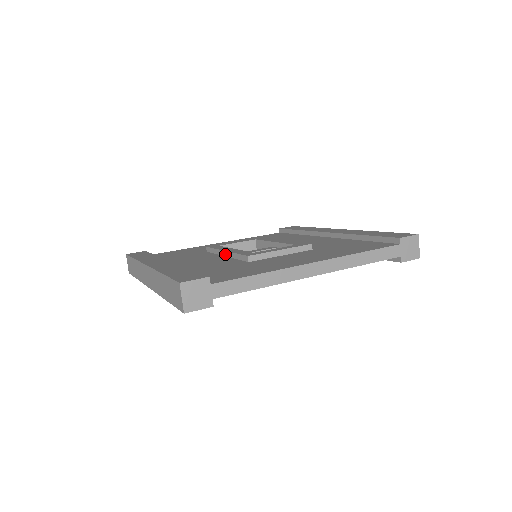
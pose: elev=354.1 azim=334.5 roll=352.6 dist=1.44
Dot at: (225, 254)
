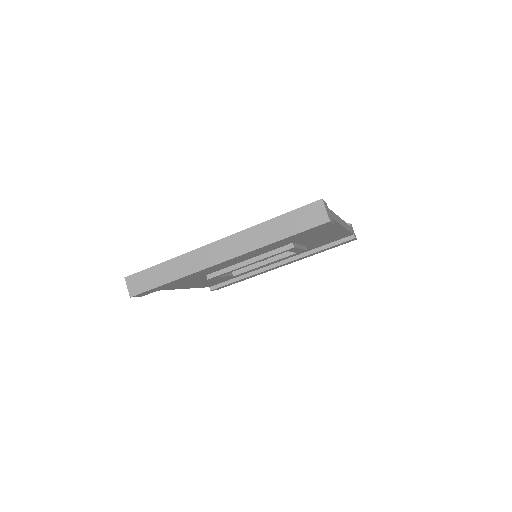
Dot at: occluded
